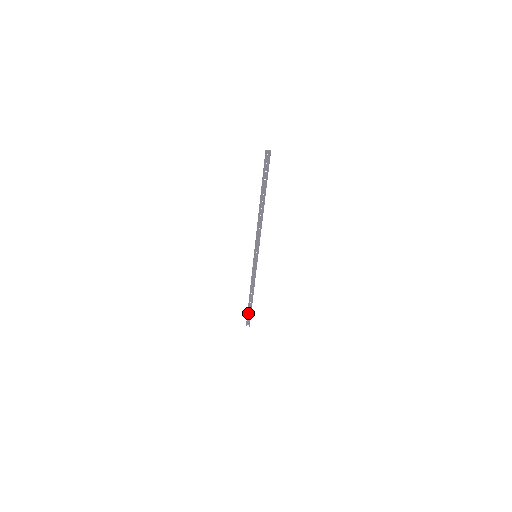
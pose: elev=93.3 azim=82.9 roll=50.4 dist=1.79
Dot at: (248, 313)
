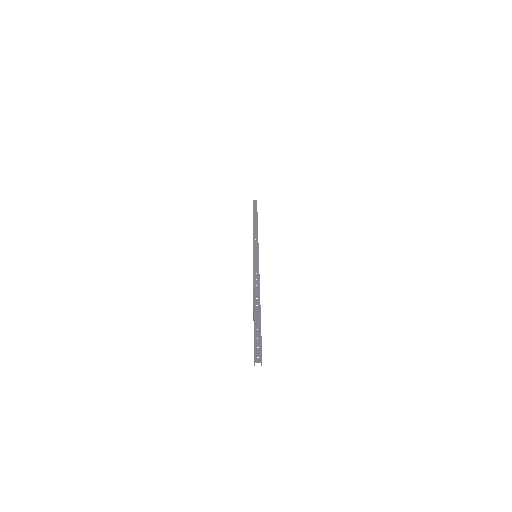
Dot at: (253, 209)
